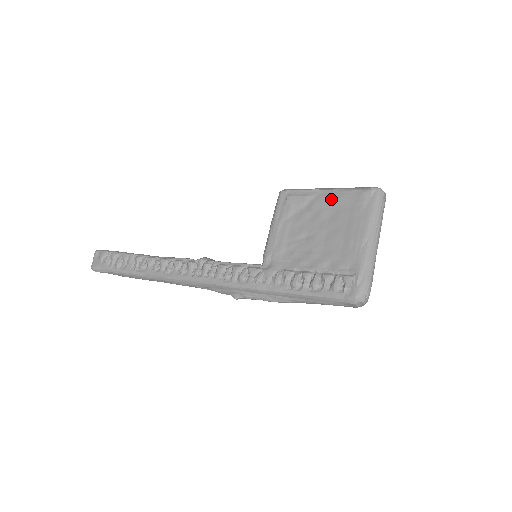
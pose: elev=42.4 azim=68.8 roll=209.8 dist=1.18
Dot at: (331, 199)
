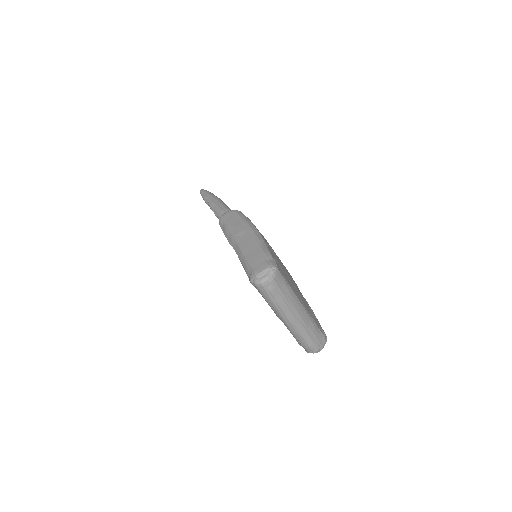
Dot at: occluded
